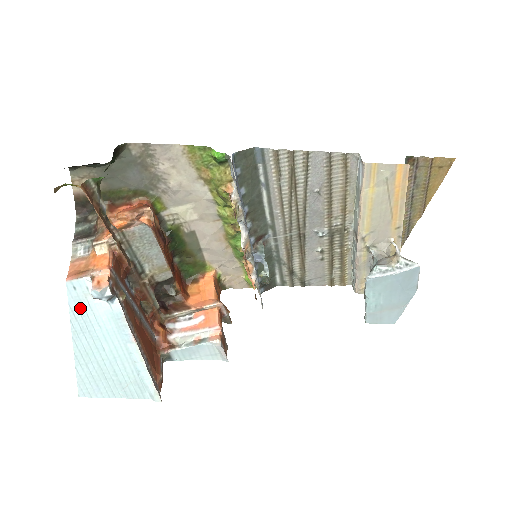
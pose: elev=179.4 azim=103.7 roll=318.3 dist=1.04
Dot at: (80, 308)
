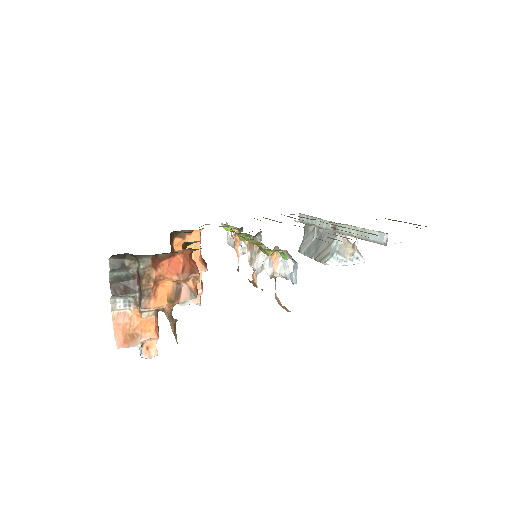
Dot at: occluded
